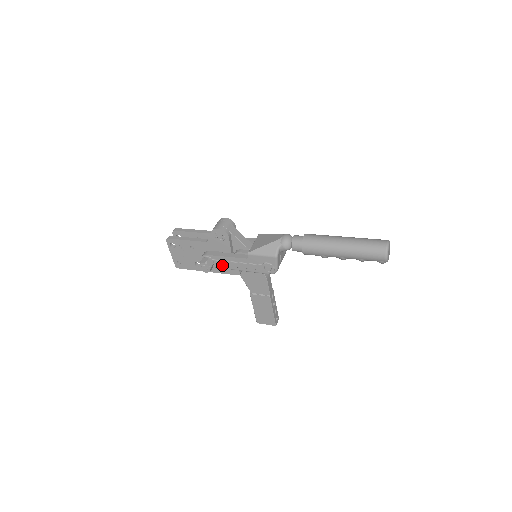
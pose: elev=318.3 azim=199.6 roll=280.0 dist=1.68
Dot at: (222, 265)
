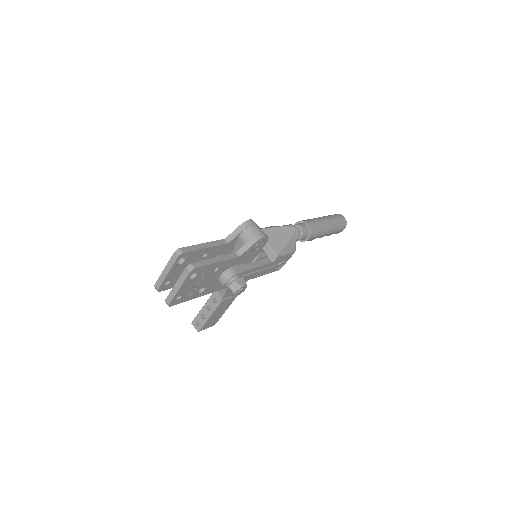
Dot at: (244, 279)
